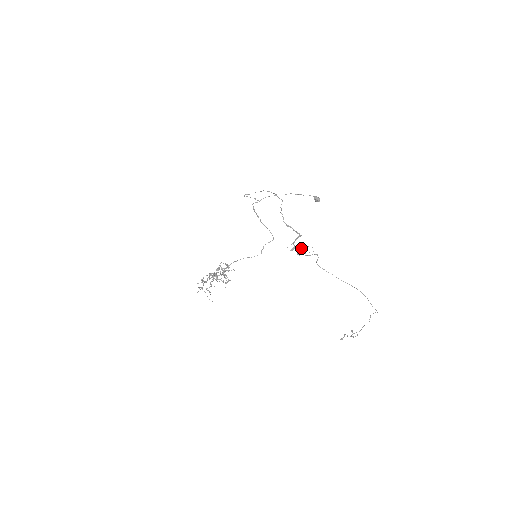
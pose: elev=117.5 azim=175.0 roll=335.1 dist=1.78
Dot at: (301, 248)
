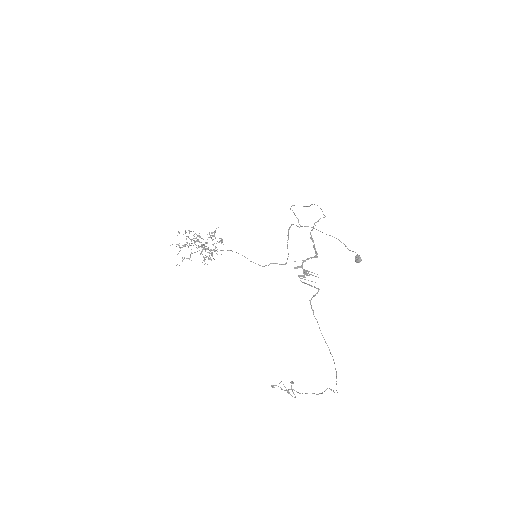
Dot at: (307, 271)
